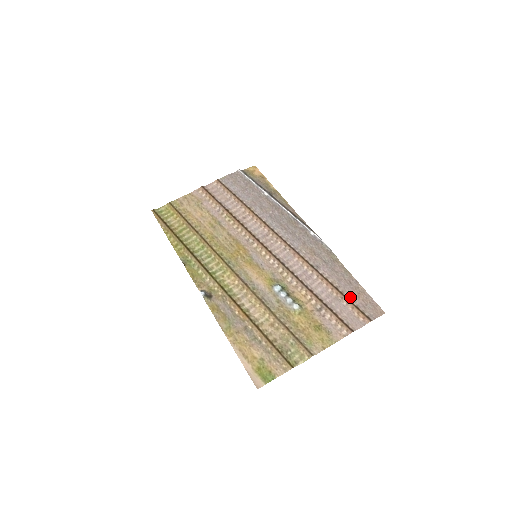
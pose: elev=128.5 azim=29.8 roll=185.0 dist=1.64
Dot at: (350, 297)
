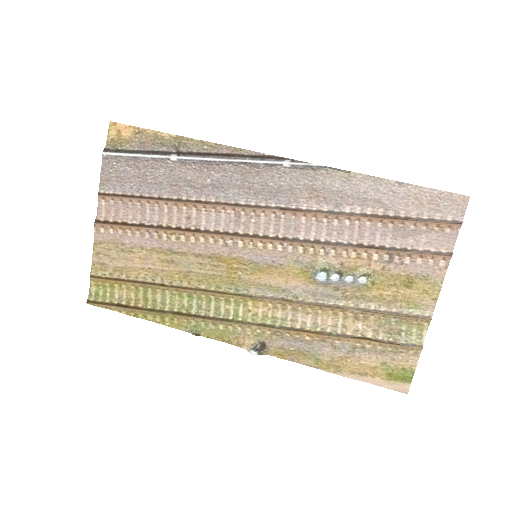
Dot at: (411, 213)
